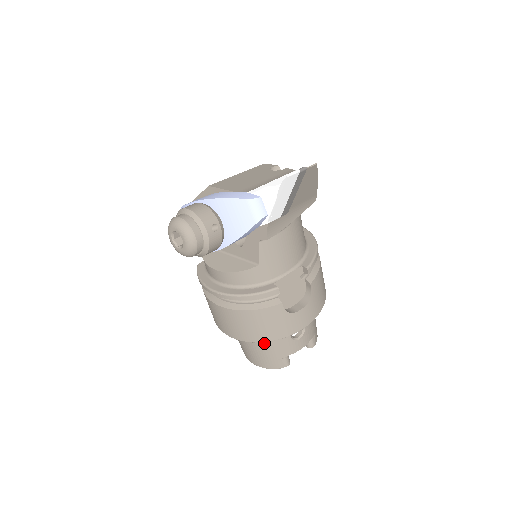
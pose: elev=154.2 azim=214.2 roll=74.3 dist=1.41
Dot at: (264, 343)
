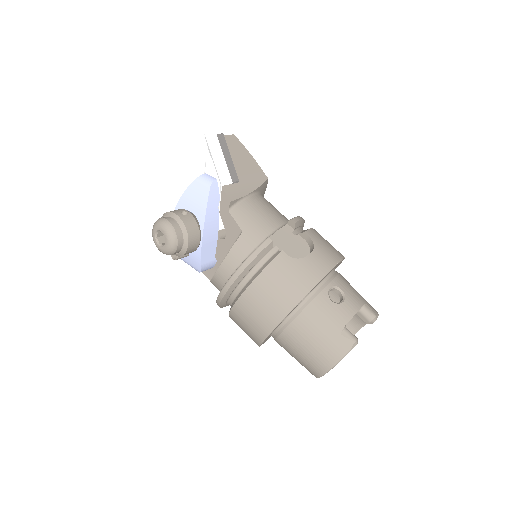
Dot at: (309, 322)
